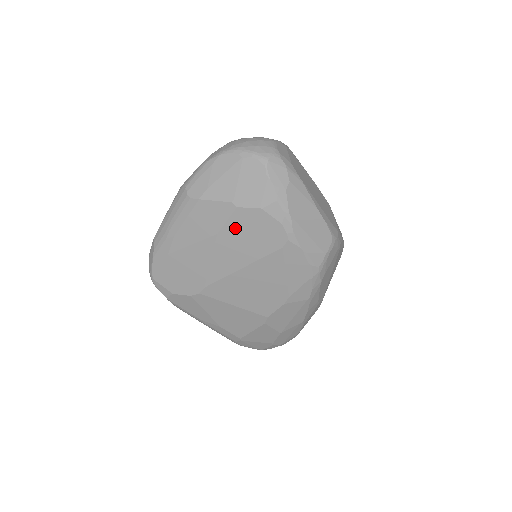
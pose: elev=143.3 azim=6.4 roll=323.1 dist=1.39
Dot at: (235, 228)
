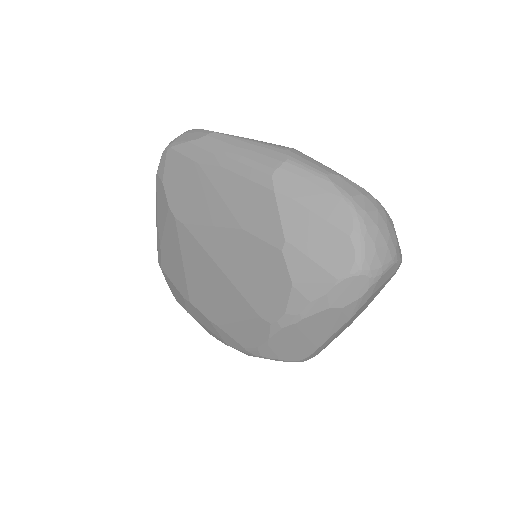
Dot at: (258, 252)
